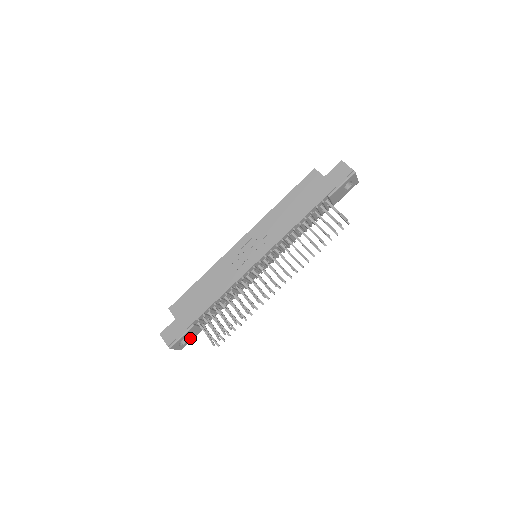
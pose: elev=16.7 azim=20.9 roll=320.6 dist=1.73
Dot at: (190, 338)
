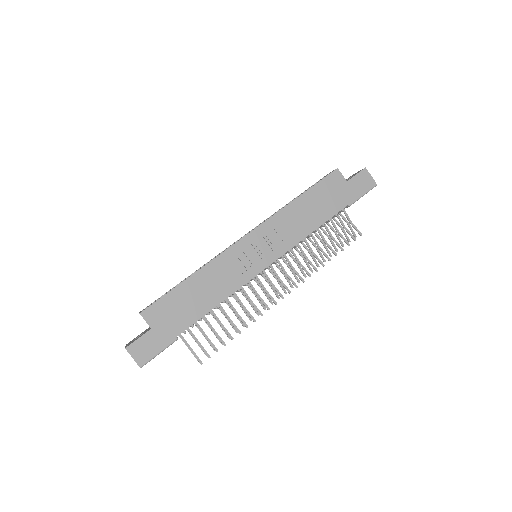
Dot at: occluded
